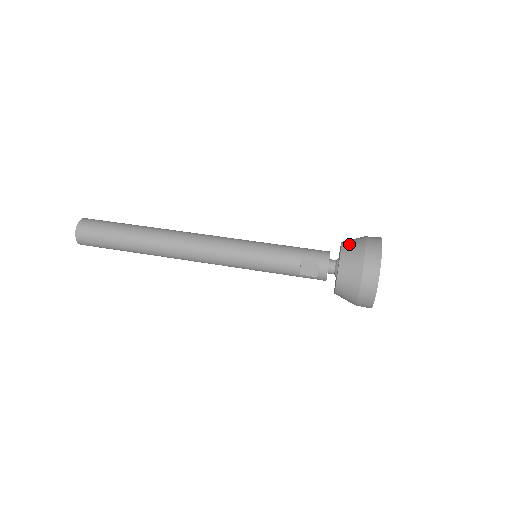
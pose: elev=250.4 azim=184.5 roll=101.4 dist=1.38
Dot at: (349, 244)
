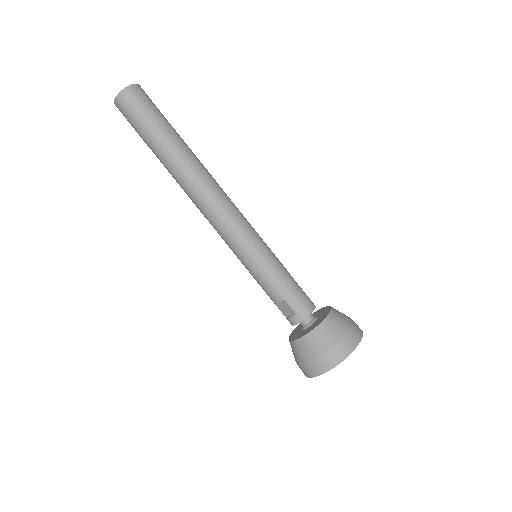
Dot at: (328, 328)
